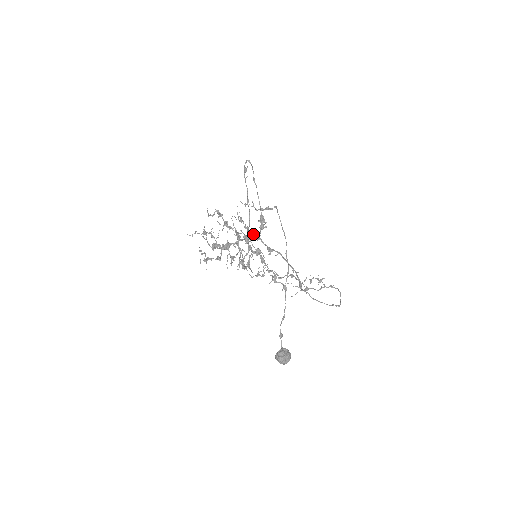
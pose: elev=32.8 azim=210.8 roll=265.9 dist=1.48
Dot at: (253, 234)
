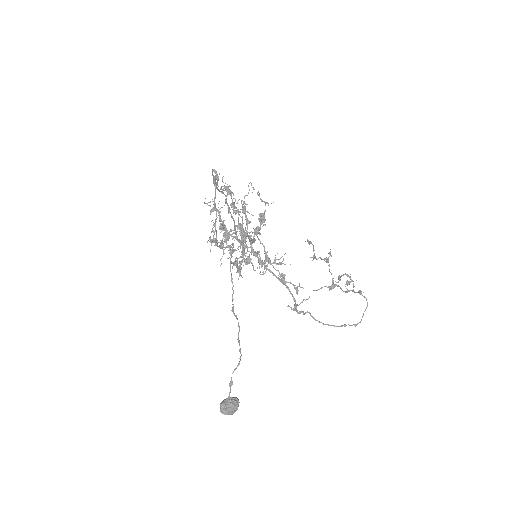
Dot at: (242, 241)
